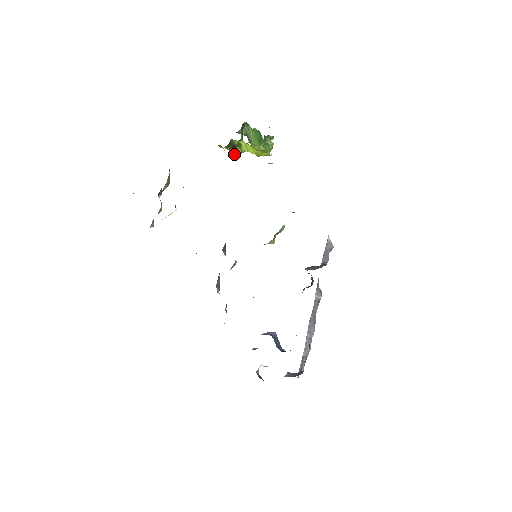
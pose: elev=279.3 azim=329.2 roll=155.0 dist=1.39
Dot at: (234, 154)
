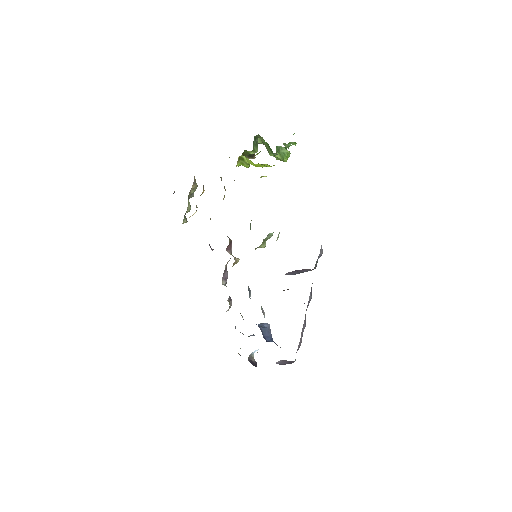
Dot at: (243, 165)
